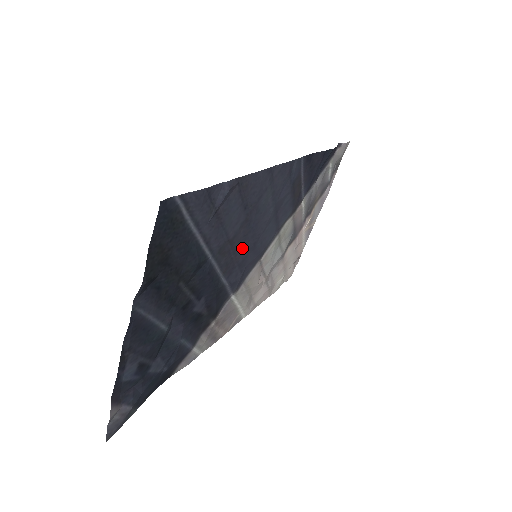
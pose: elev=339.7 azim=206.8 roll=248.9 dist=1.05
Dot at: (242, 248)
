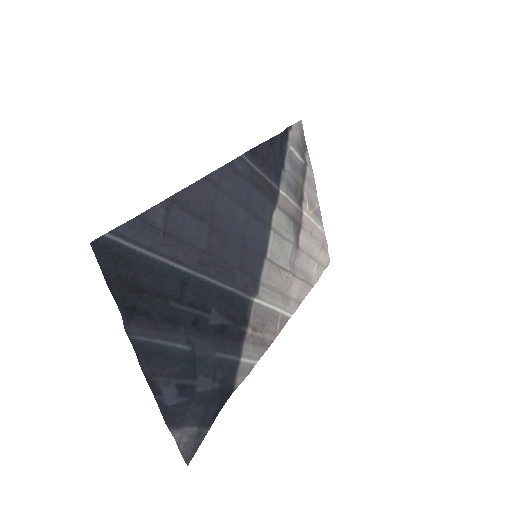
Dot at: (229, 254)
